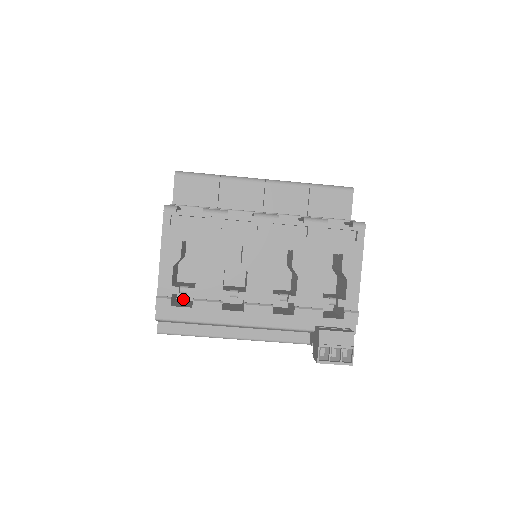
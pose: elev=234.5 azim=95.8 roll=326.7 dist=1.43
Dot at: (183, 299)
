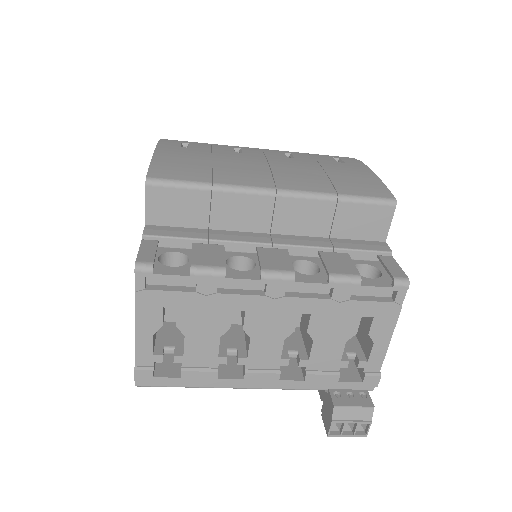
Dot at: occluded
